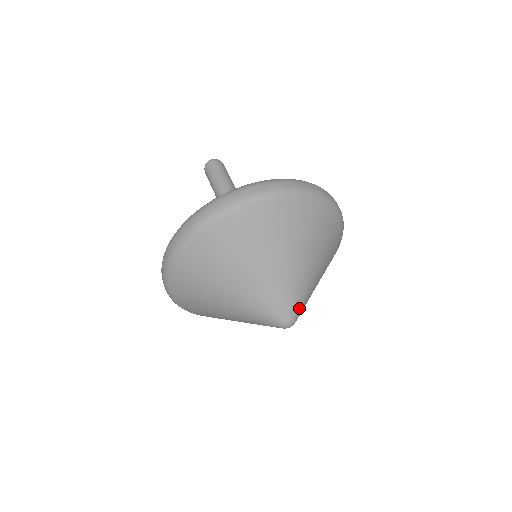
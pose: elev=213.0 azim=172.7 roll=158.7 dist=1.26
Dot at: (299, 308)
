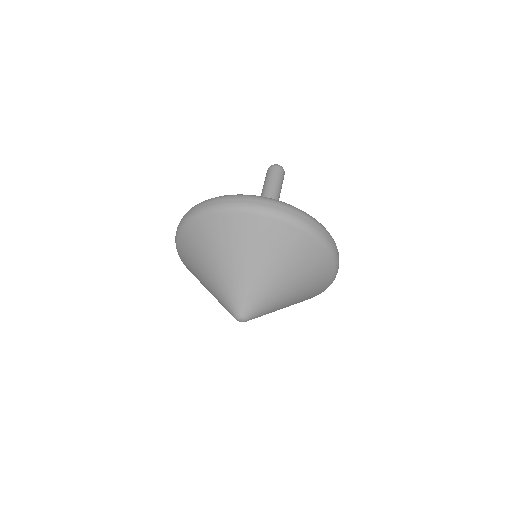
Dot at: (241, 305)
